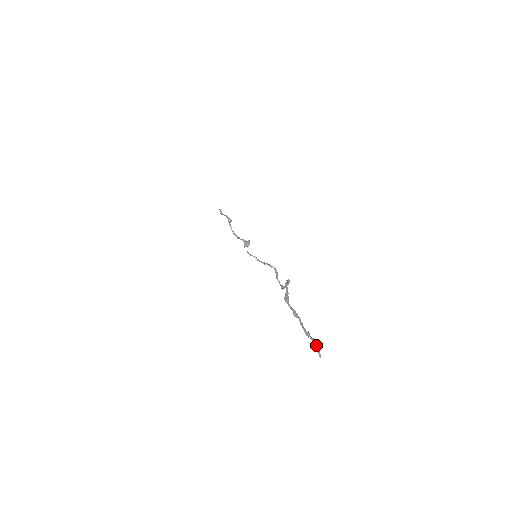
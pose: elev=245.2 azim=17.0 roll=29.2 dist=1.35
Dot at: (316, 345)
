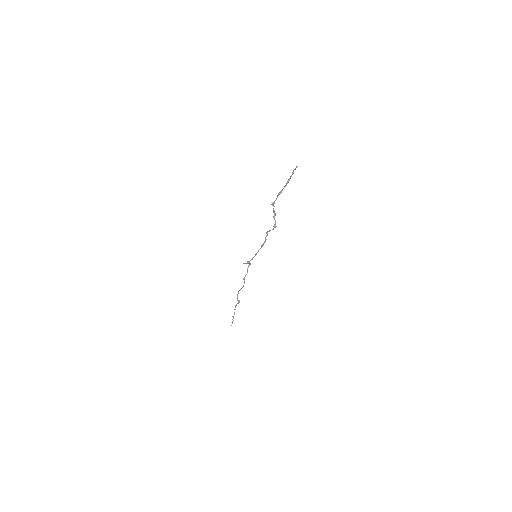
Dot at: (293, 170)
